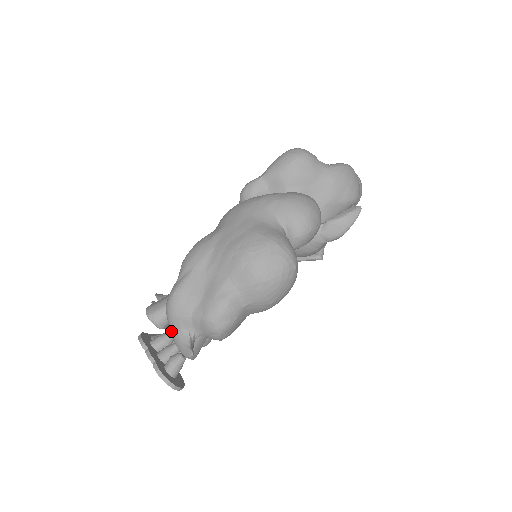
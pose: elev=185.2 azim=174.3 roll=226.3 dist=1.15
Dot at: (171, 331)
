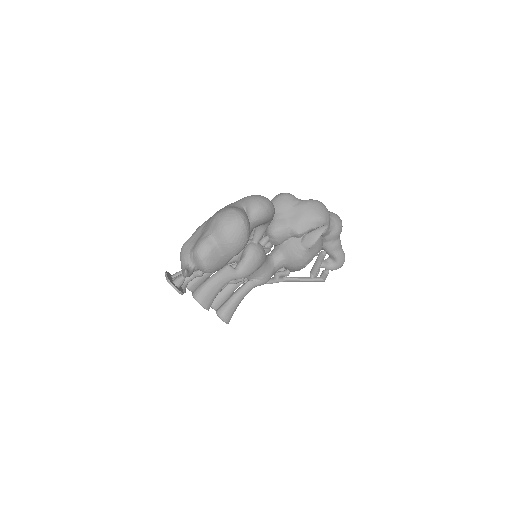
Dot at: (181, 267)
